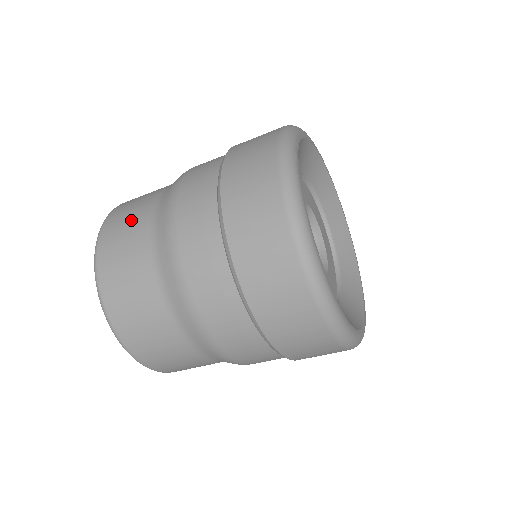
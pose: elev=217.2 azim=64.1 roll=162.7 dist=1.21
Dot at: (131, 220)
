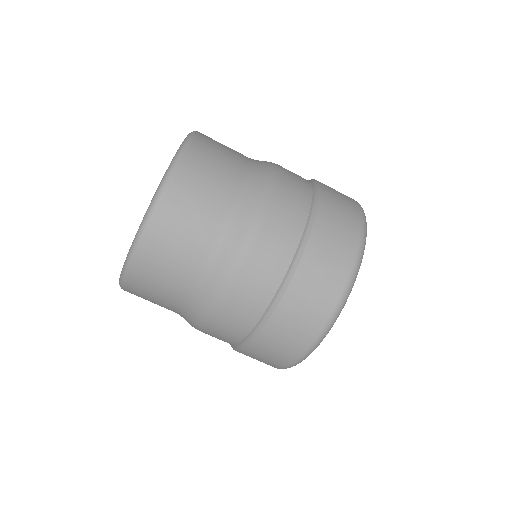
Dot at: (220, 168)
